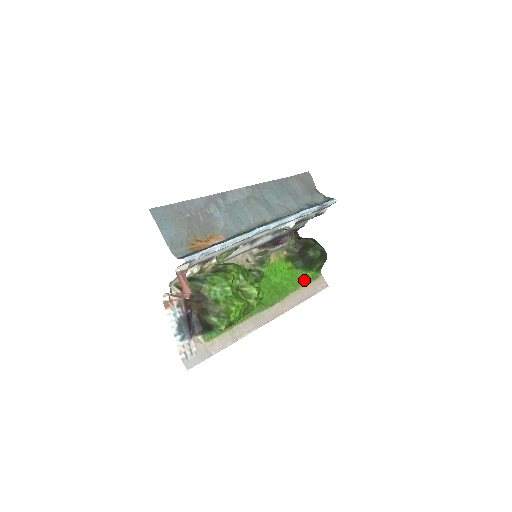
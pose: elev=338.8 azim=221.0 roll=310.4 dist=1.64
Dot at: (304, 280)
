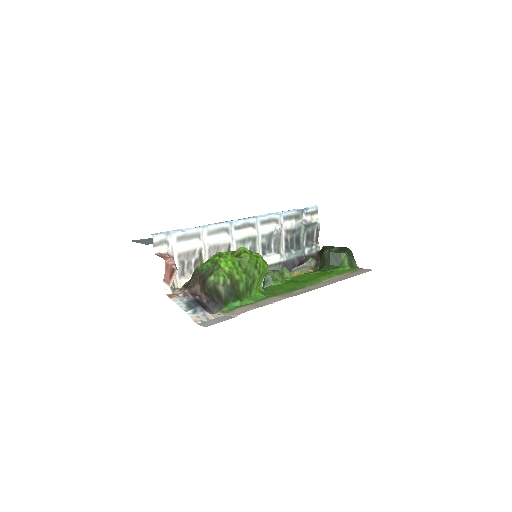
Dot at: (338, 273)
